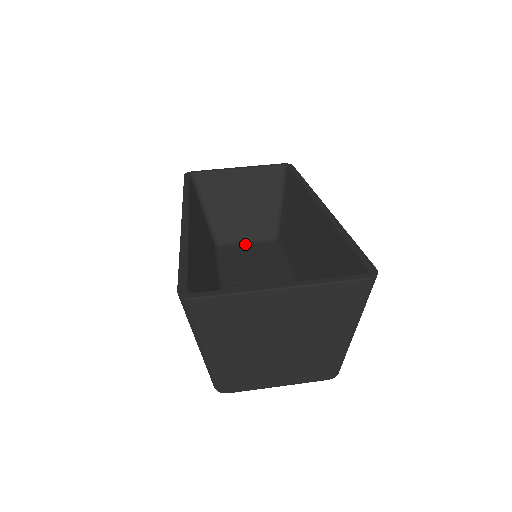
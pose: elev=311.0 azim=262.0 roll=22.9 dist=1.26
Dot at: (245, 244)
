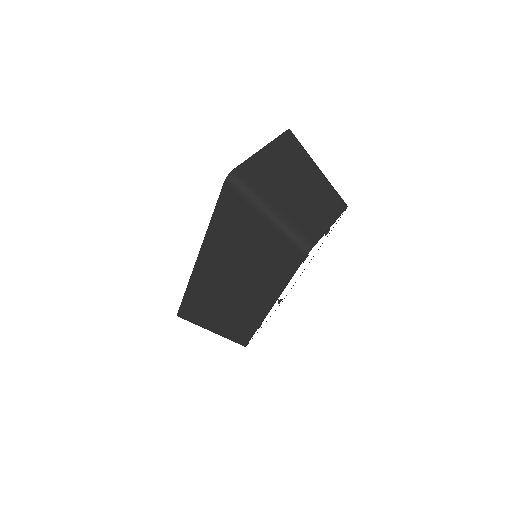
Dot at: occluded
